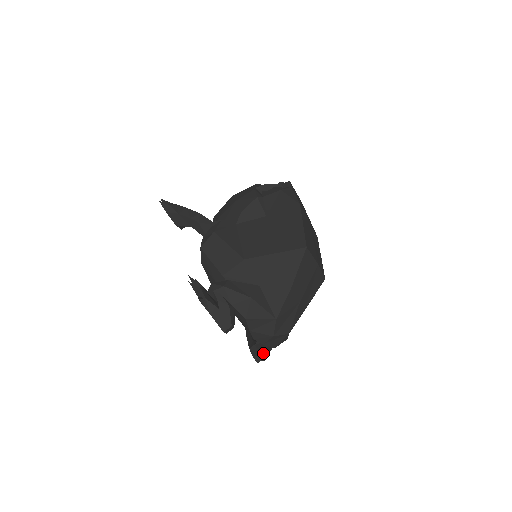
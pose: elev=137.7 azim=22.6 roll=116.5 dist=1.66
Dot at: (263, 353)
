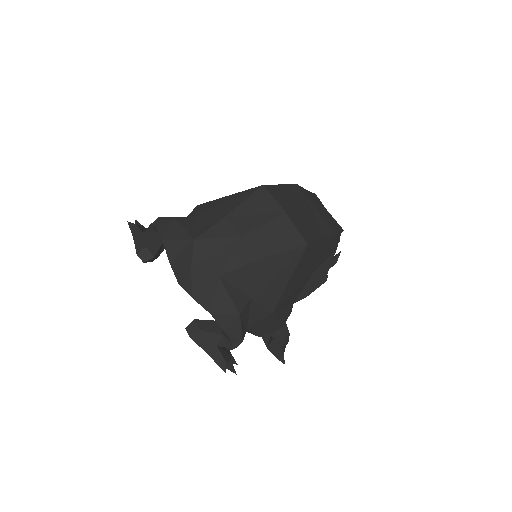
Dot at: (200, 324)
